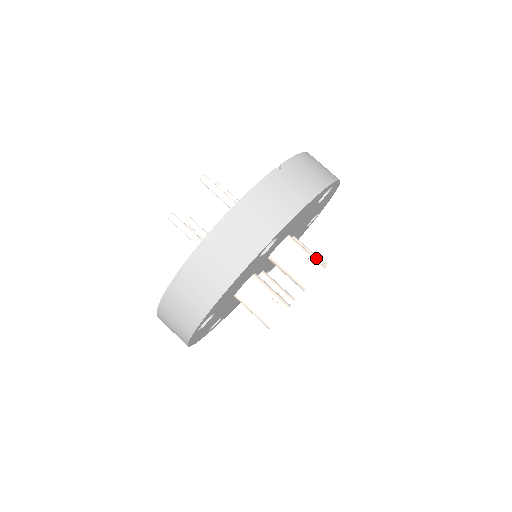
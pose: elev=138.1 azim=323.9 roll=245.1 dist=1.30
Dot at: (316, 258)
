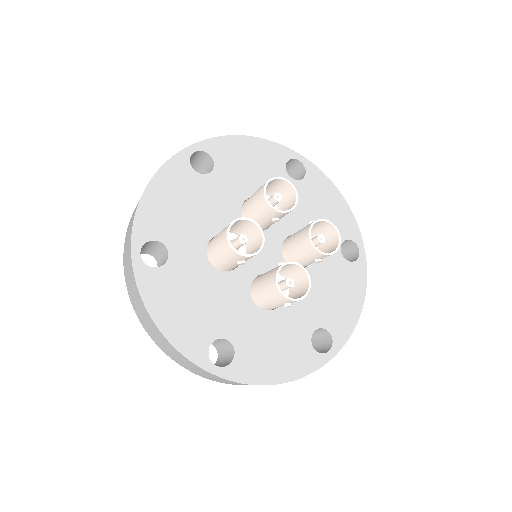
Dot at: occluded
